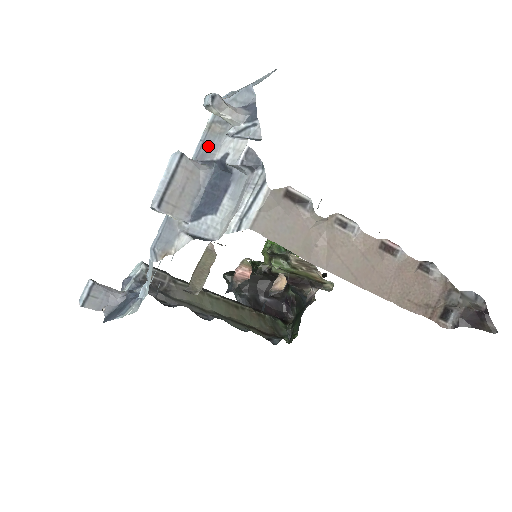
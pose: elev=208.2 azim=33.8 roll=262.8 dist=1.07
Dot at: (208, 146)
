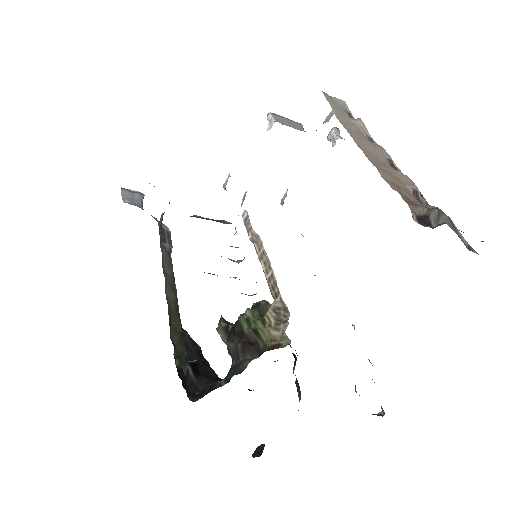
Dot at: occluded
